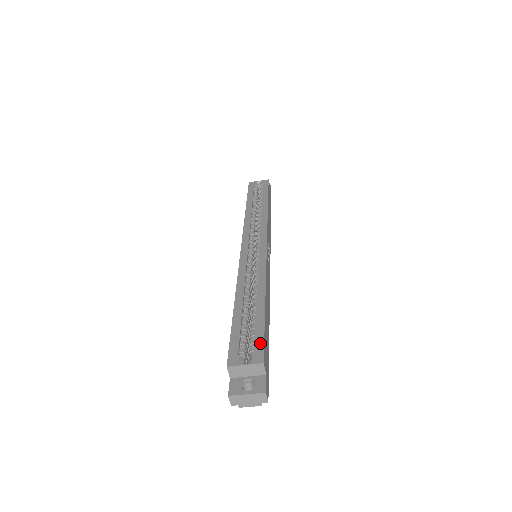
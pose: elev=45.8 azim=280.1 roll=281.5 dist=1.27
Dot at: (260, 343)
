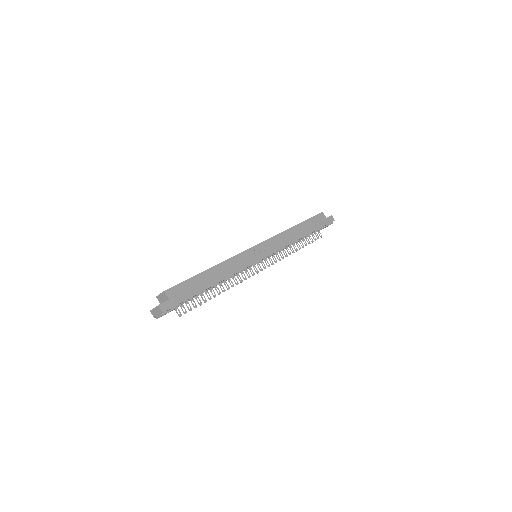
Dot at: (177, 285)
